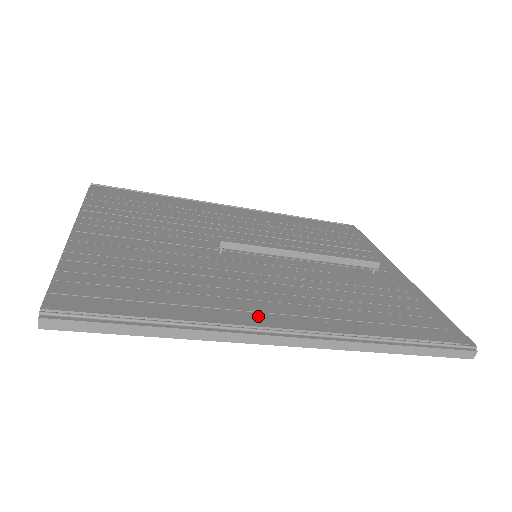
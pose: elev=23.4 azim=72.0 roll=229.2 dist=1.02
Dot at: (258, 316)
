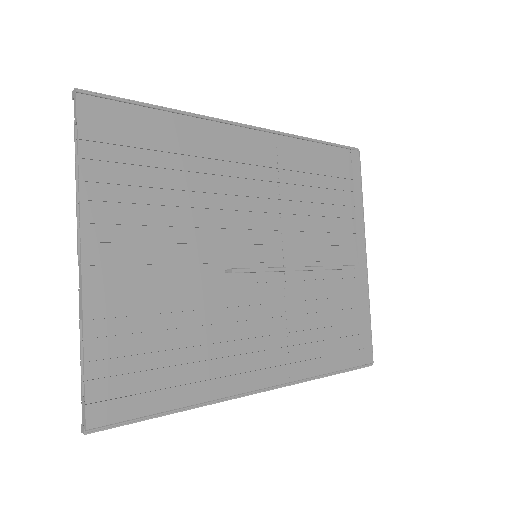
Dot at: (245, 378)
